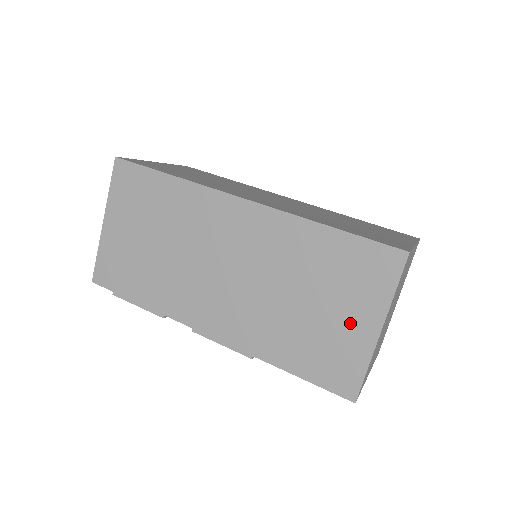
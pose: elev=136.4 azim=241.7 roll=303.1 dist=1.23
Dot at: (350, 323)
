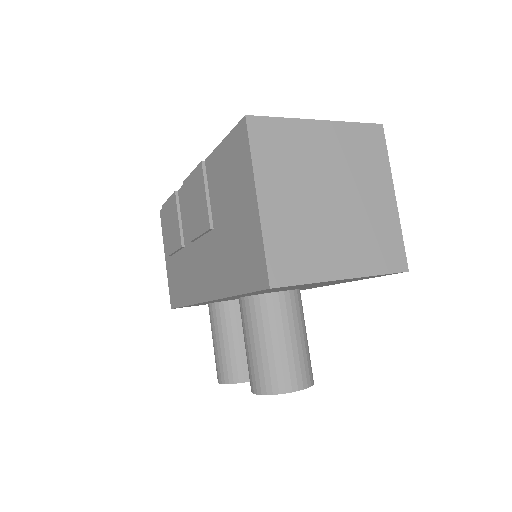
Dot at: occluded
